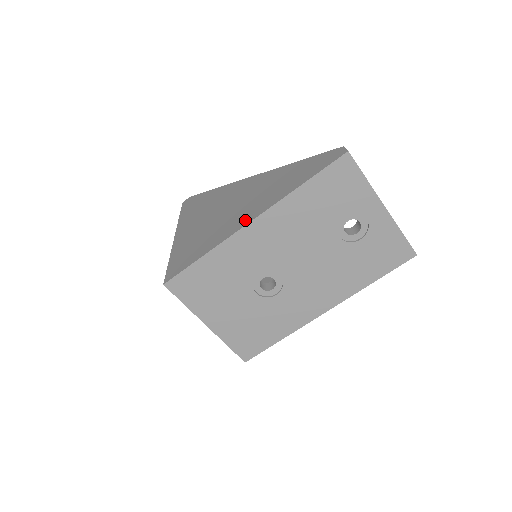
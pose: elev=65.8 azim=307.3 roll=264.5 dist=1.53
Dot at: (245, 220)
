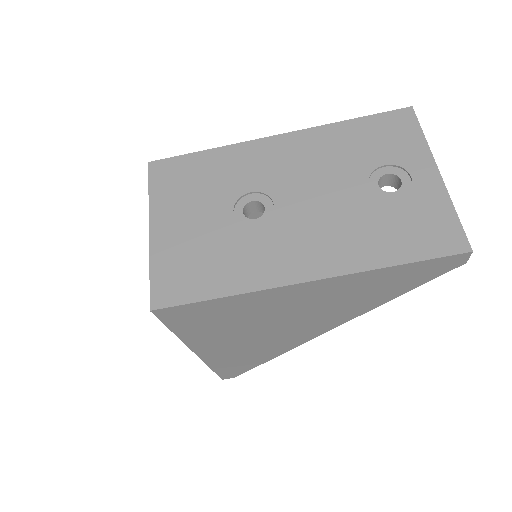
Dot at: occluded
